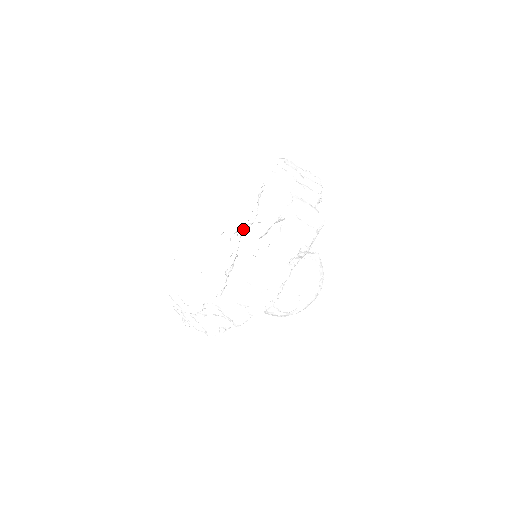
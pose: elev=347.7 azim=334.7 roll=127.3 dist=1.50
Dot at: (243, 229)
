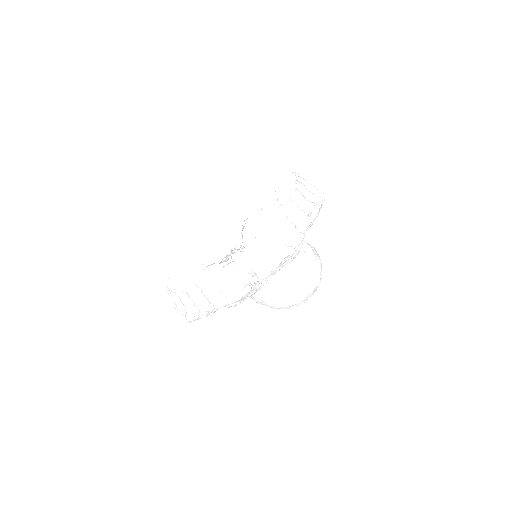
Dot at: (233, 250)
